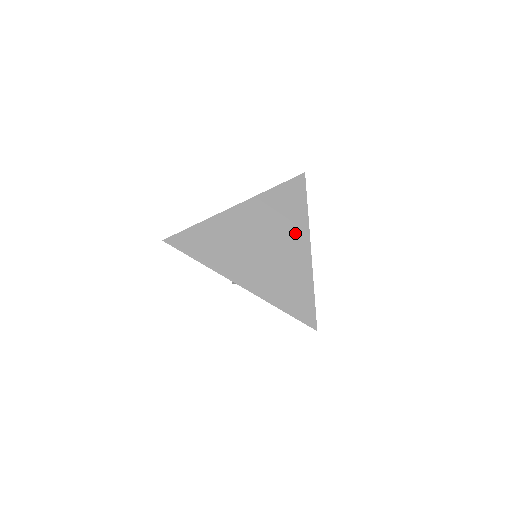
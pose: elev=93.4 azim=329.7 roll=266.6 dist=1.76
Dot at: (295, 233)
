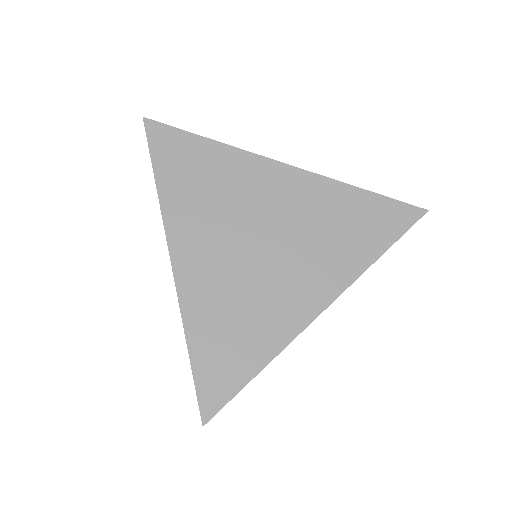
Dot at: (322, 272)
